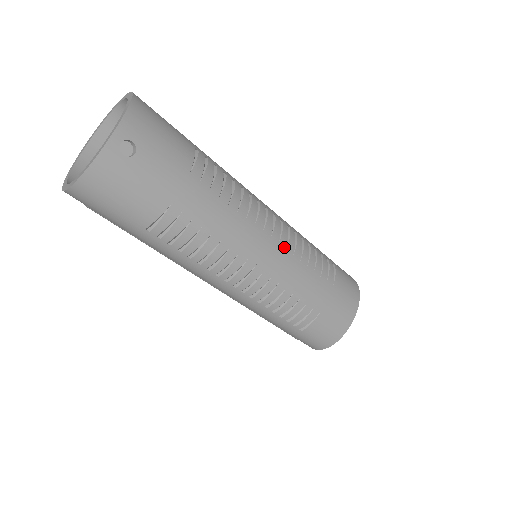
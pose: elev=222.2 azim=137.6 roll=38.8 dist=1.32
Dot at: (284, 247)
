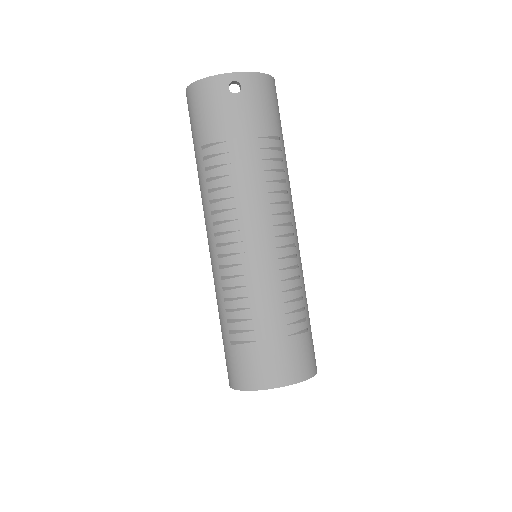
Dot at: (275, 256)
